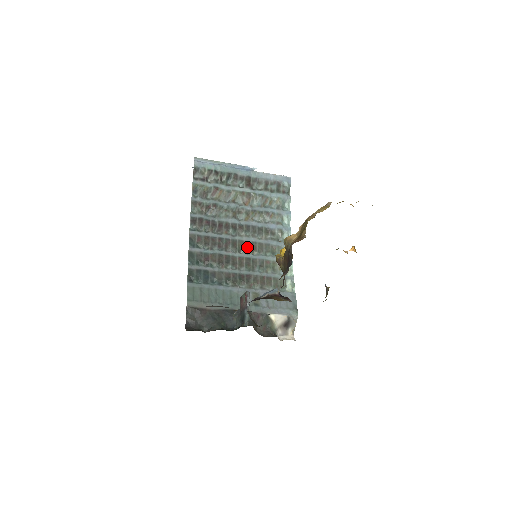
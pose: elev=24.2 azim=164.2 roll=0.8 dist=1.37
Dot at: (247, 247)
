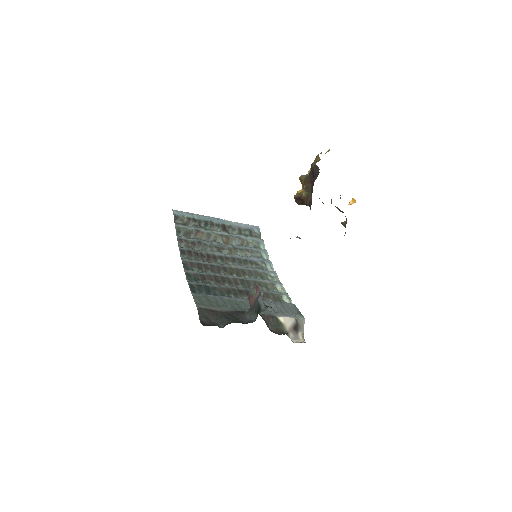
Dot at: (237, 272)
